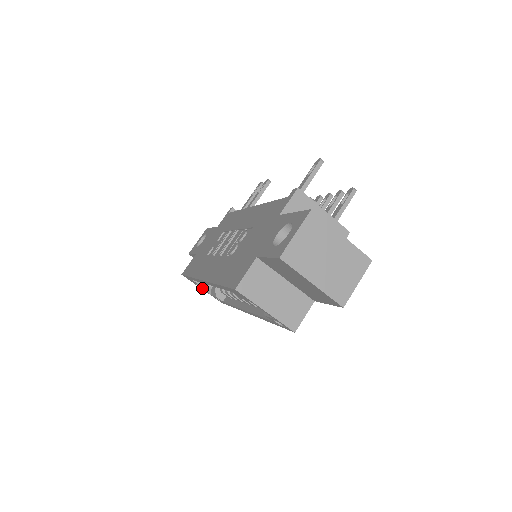
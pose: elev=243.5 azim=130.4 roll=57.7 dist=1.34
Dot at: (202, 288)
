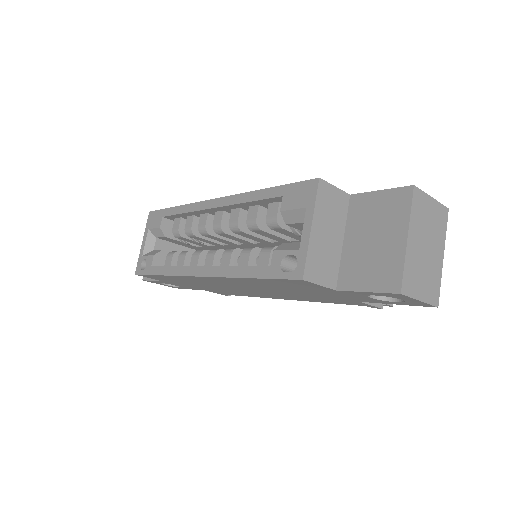
Dot at: (146, 240)
